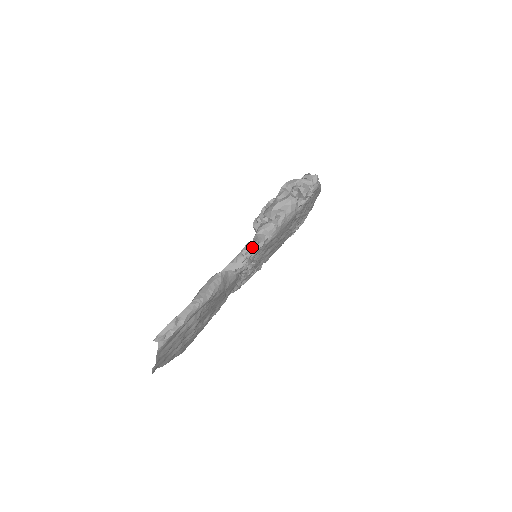
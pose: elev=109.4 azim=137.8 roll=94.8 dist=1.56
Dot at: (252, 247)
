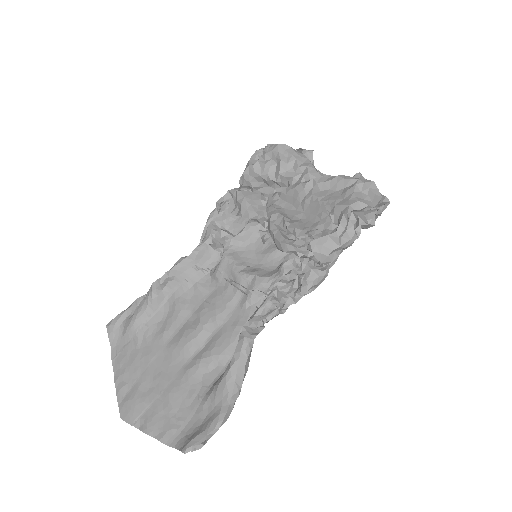
Dot at: (293, 302)
